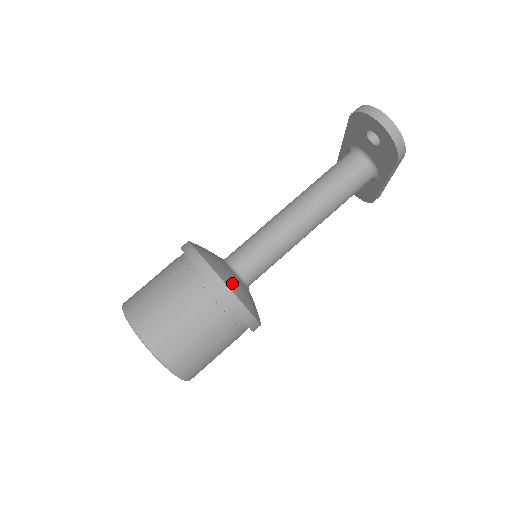
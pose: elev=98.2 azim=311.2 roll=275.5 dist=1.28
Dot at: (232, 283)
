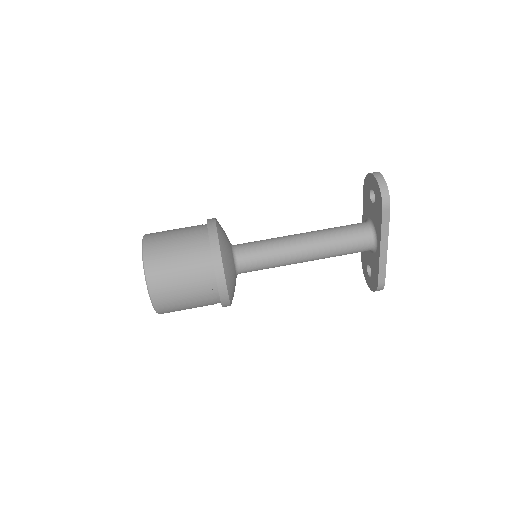
Dot at: (223, 238)
